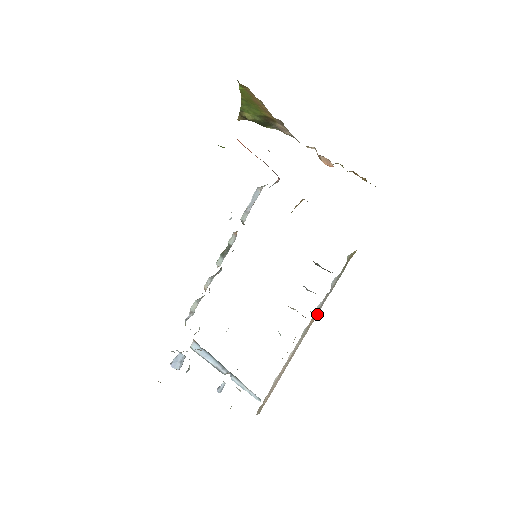
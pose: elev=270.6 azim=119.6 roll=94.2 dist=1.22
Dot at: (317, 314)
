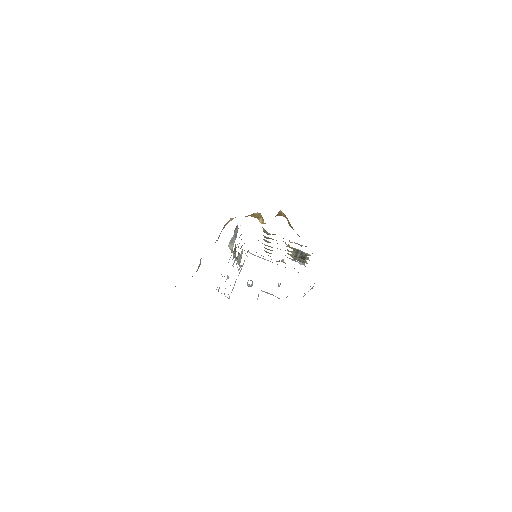
Dot at: occluded
